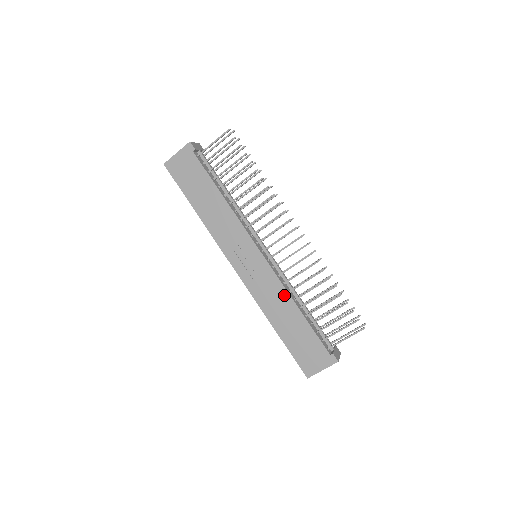
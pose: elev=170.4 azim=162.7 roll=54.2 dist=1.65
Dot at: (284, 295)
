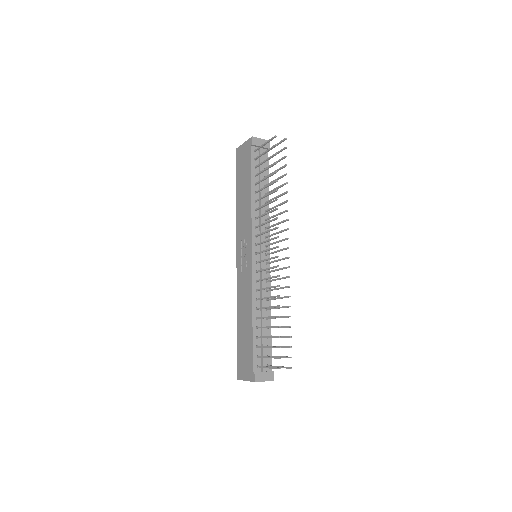
Dot at: (250, 299)
